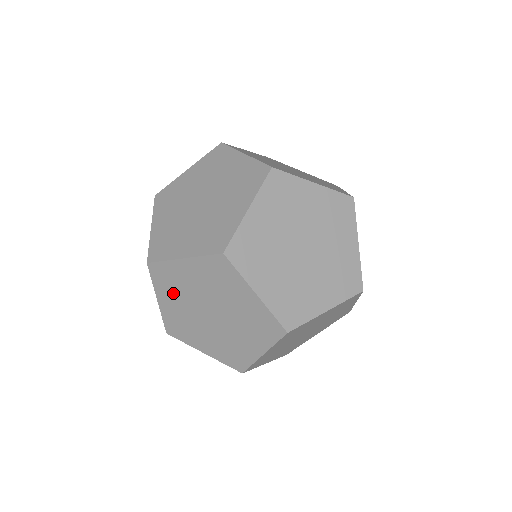
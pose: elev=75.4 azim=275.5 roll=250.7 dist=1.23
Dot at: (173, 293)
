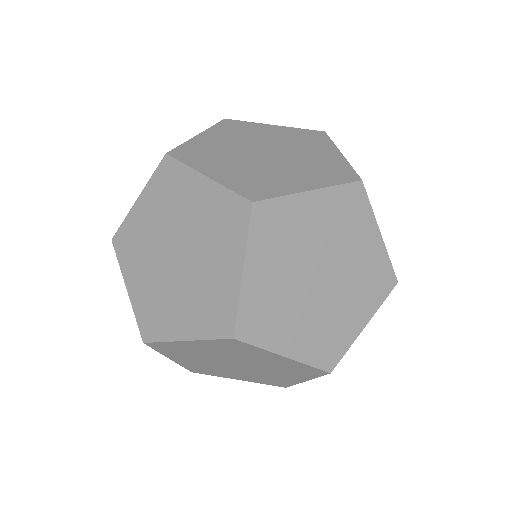
Dot at: (185, 356)
